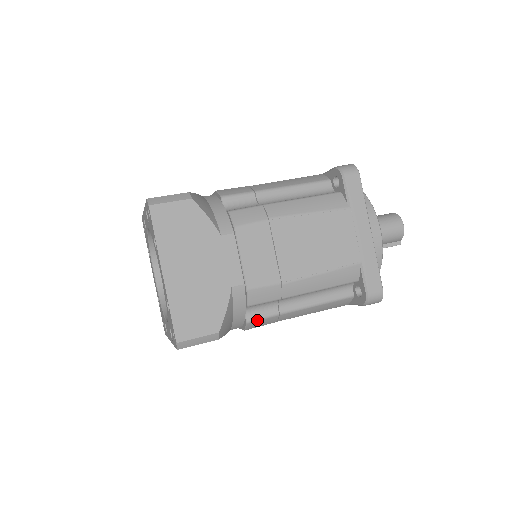
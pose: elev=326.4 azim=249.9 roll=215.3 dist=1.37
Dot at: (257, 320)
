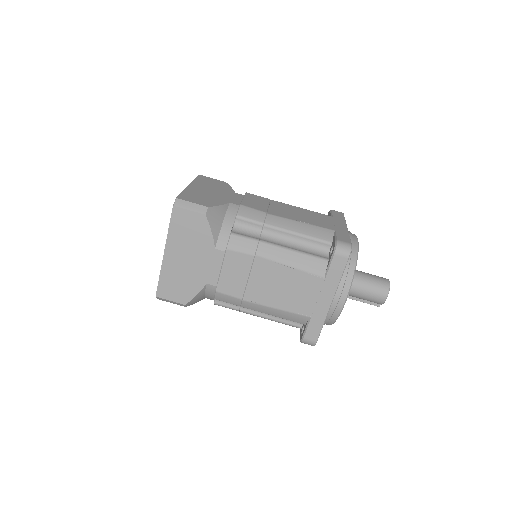
Dot at: (222, 306)
